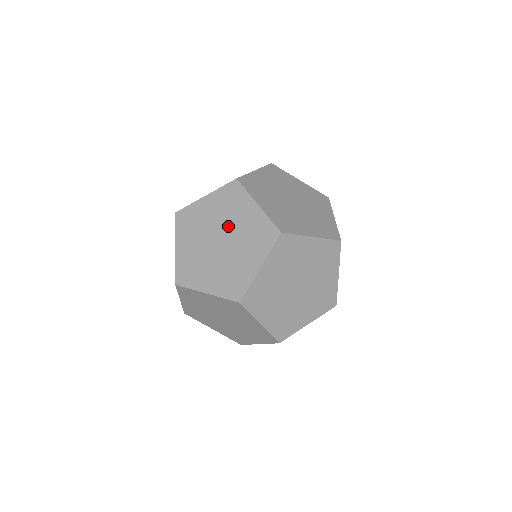
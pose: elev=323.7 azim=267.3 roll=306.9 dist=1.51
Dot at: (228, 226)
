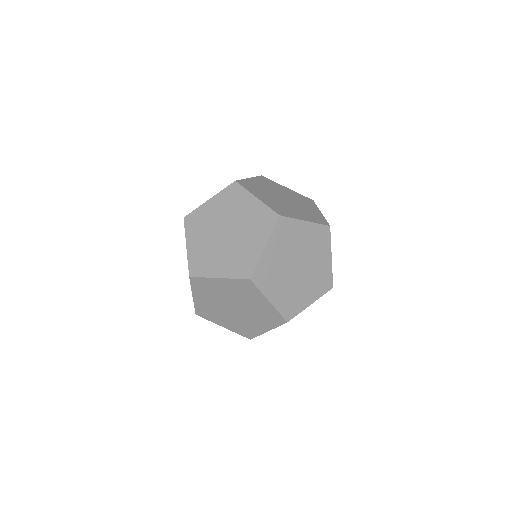
Dot at: occluded
